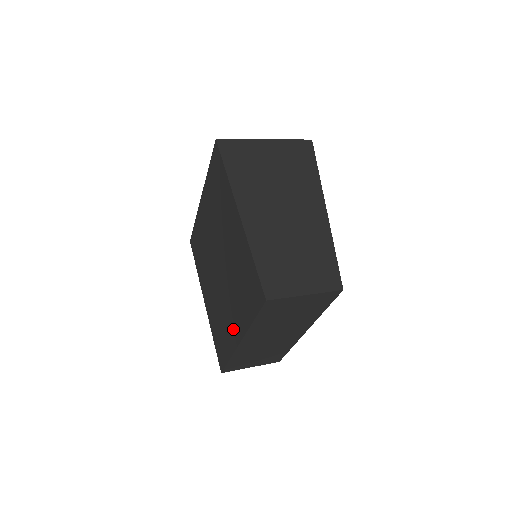
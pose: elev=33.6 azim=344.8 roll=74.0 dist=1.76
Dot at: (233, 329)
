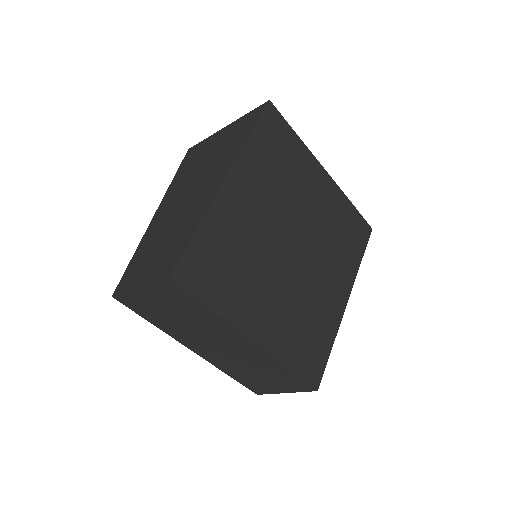
Dot at: occluded
